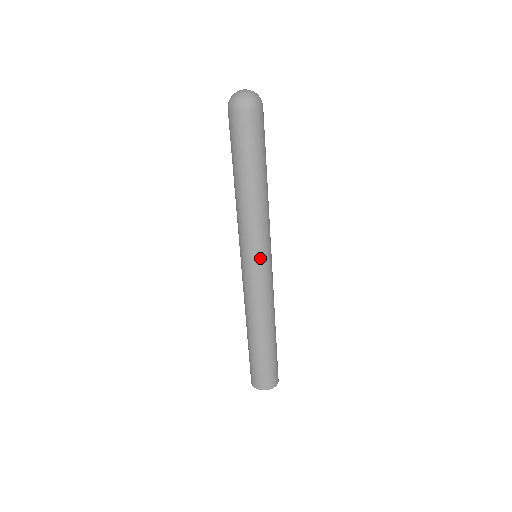
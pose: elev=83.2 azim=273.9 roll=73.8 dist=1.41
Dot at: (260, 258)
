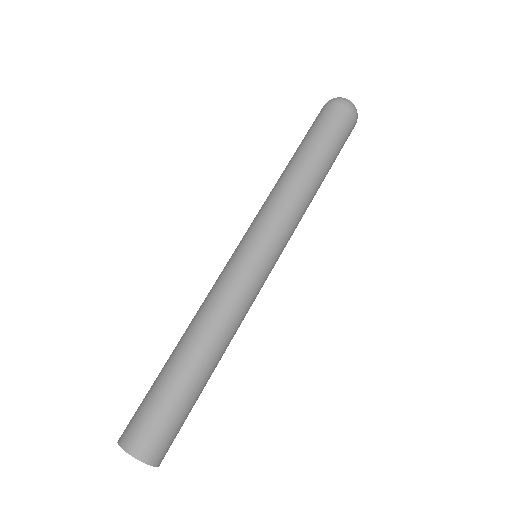
Dot at: (269, 252)
